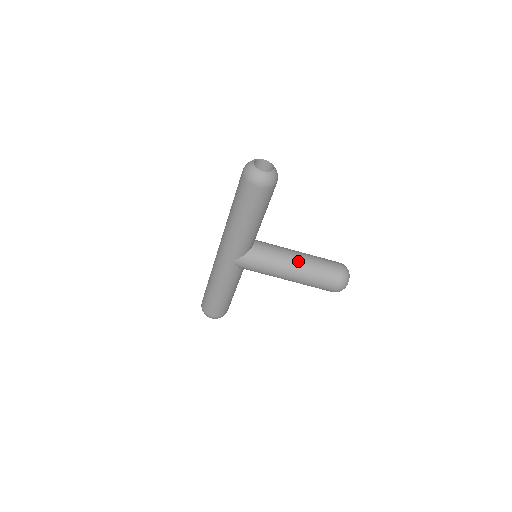
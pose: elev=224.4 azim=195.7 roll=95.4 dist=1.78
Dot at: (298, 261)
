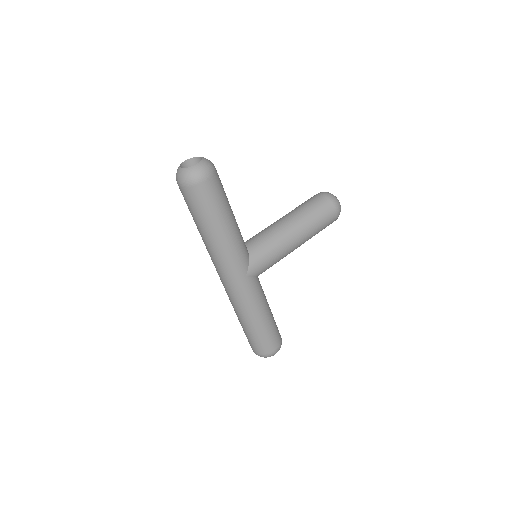
Dot at: (290, 222)
